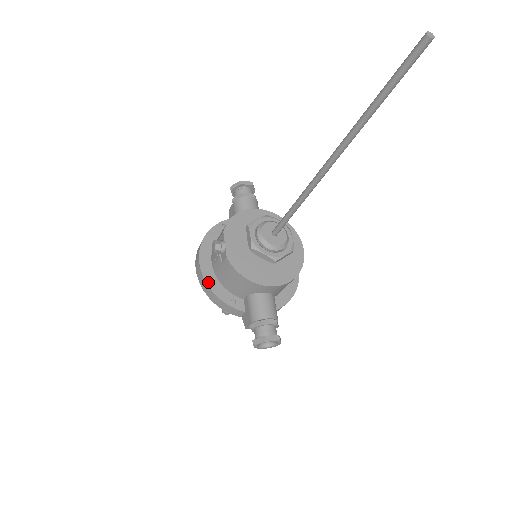
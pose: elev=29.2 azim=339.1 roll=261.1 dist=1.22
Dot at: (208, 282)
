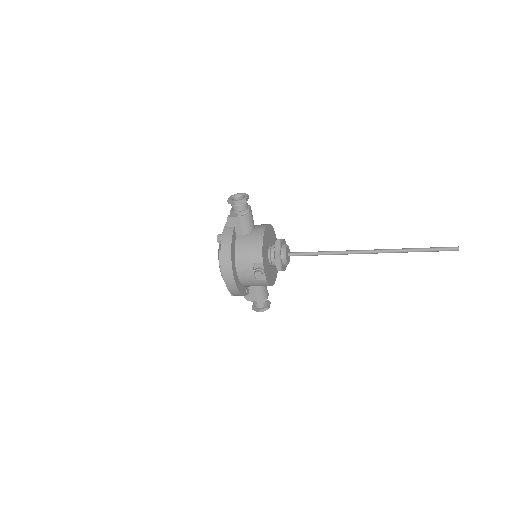
Dot at: (239, 289)
